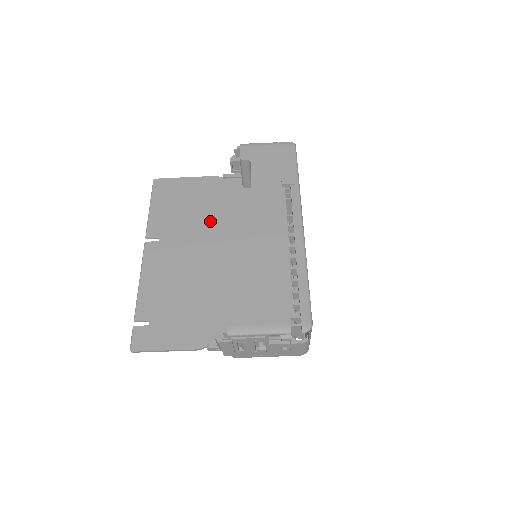
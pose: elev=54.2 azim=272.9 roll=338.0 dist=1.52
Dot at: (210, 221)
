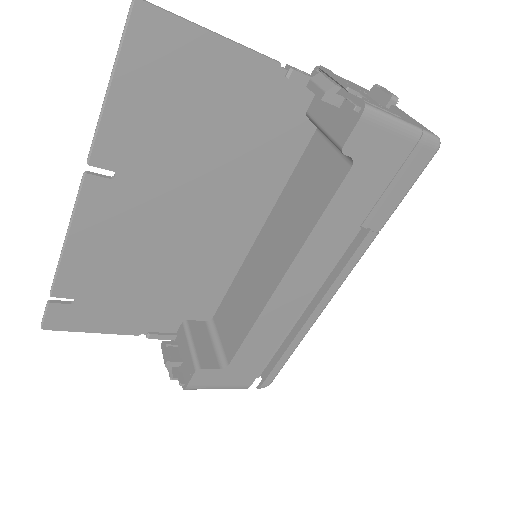
Dot at: (218, 168)
